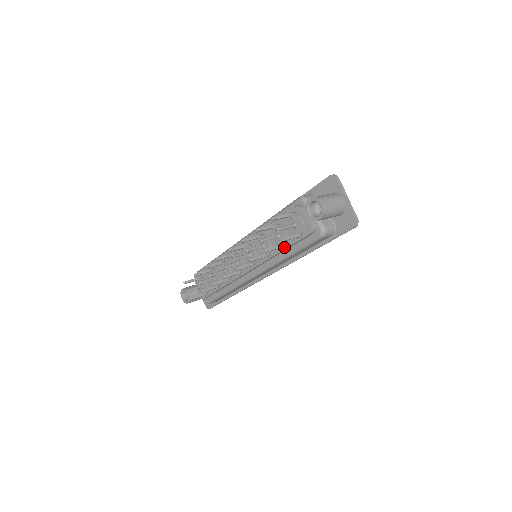
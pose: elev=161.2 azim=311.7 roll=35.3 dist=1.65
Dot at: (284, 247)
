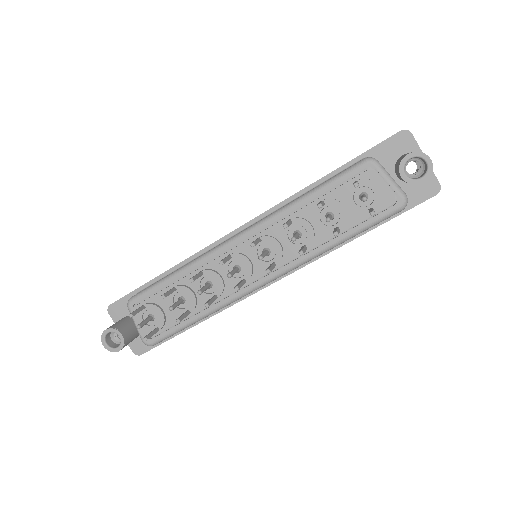
Dot at: (340, 230)
